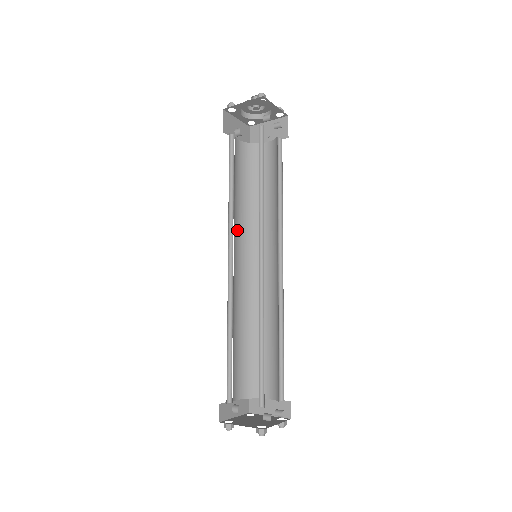
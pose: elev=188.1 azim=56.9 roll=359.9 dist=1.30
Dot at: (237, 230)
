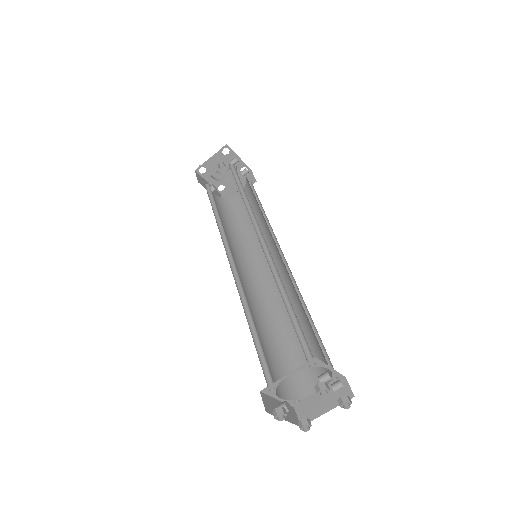
Dot at: (231, 249)
